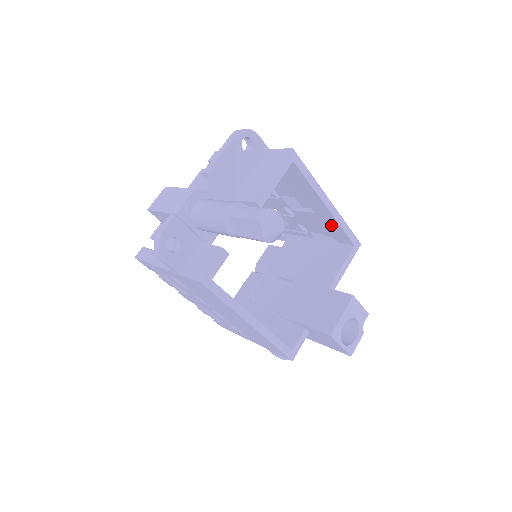
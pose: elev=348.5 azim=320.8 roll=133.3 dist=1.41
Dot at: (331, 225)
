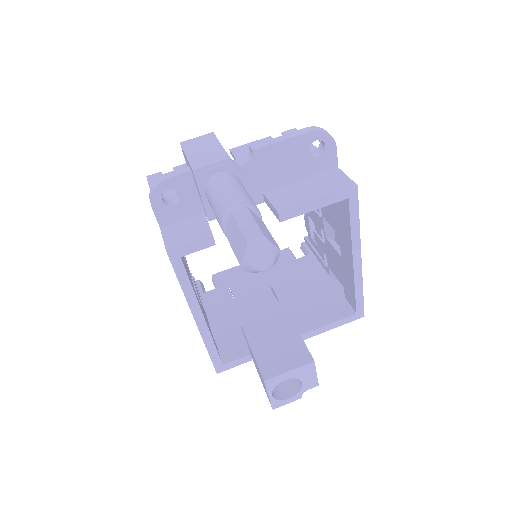
Dot at: (348, 279)
